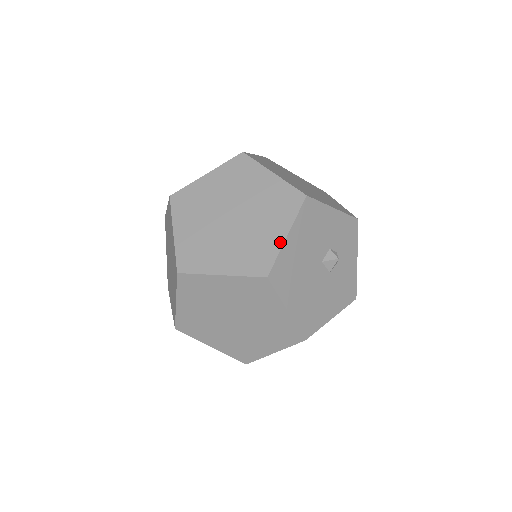
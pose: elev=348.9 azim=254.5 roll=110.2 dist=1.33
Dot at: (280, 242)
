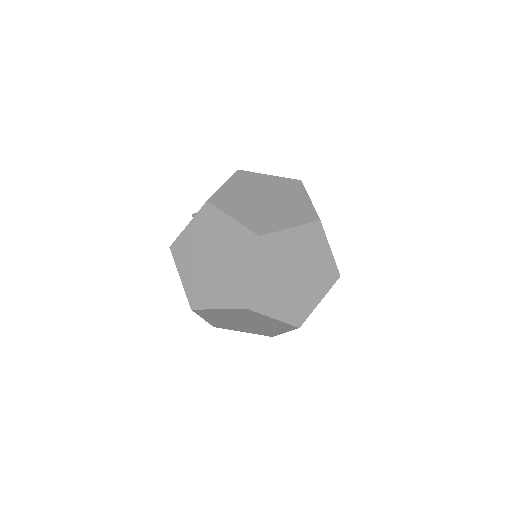
Dot at: (315, 306)
